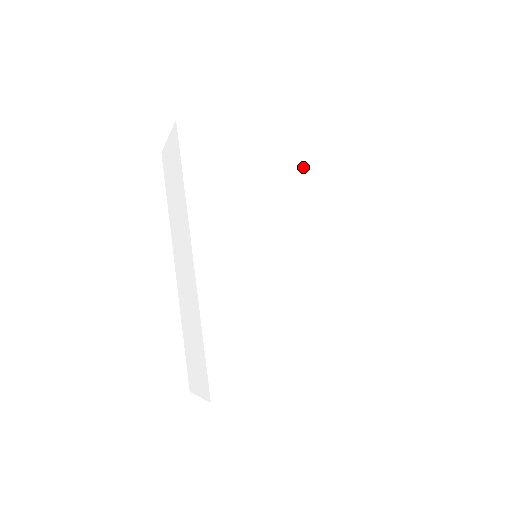
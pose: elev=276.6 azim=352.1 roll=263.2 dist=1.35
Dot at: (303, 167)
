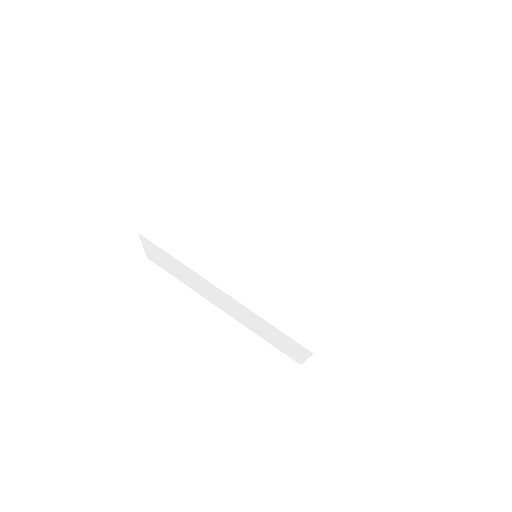
Dot at: (228, 183)
